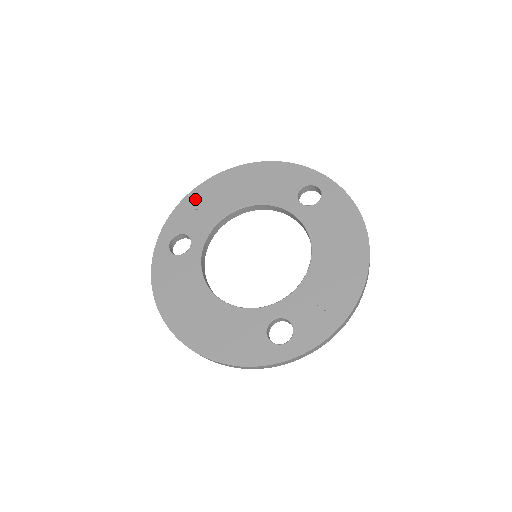
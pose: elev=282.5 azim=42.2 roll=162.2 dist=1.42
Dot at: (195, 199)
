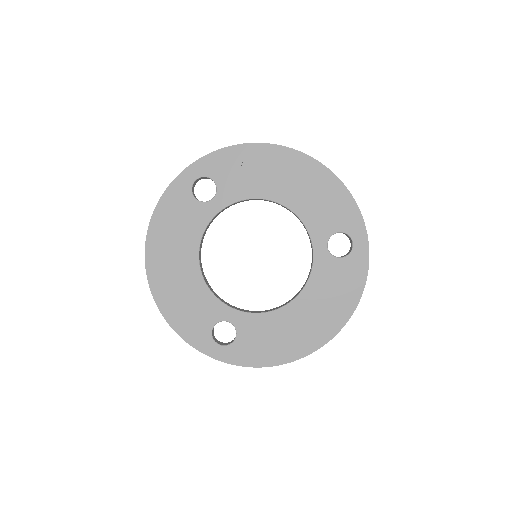
Dot at: (249, 155)
